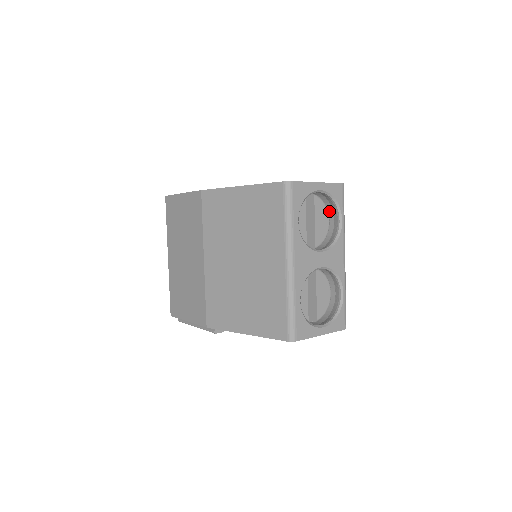
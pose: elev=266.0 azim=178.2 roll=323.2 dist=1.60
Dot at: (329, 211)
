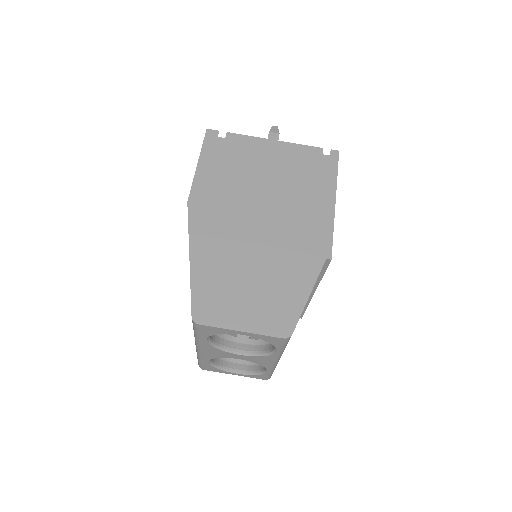
Dot at: occluded
